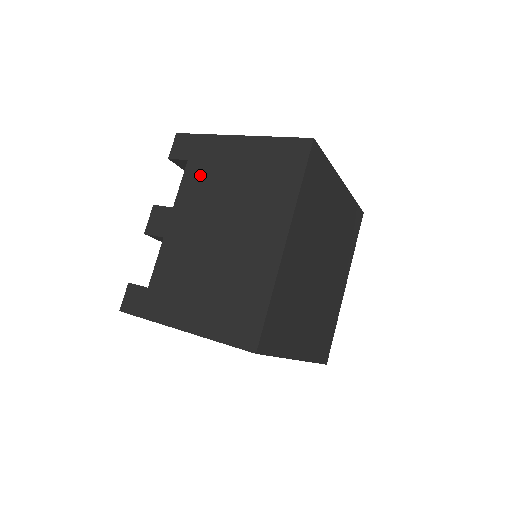
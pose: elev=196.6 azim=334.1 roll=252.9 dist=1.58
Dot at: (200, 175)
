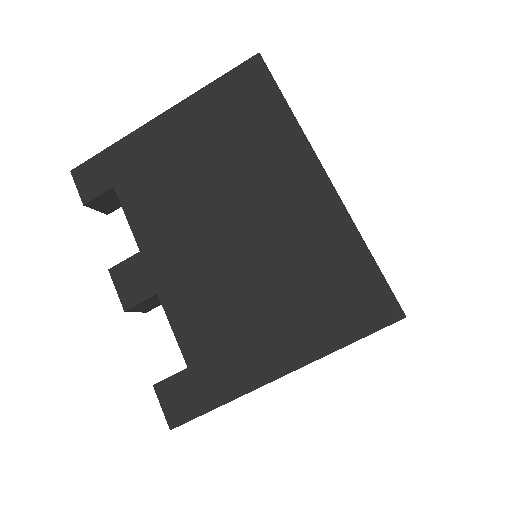
Dot at: (146, 190)
